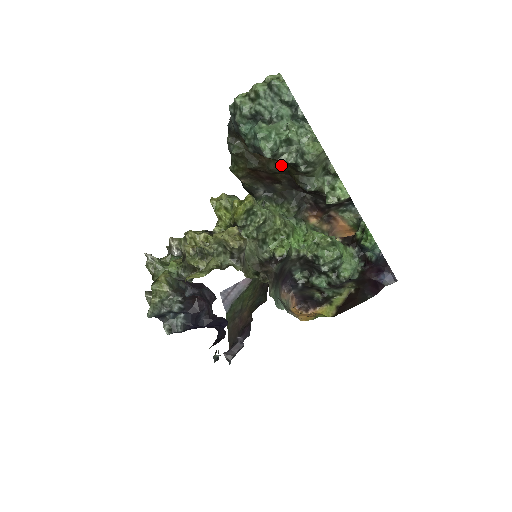
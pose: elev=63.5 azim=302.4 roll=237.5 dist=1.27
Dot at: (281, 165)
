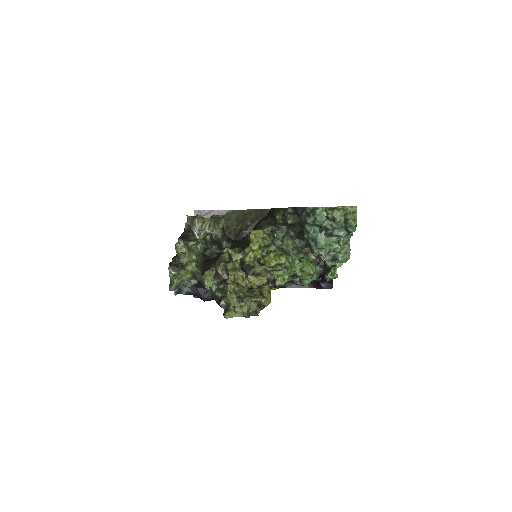
Dot at: occluded
